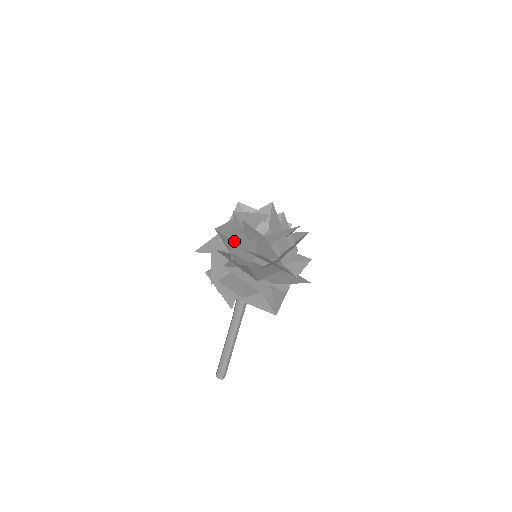
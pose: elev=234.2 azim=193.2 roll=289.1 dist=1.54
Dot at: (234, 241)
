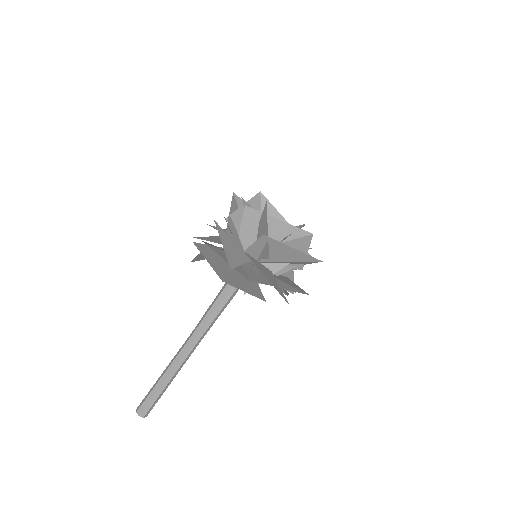
Dot at: (242, 212)
